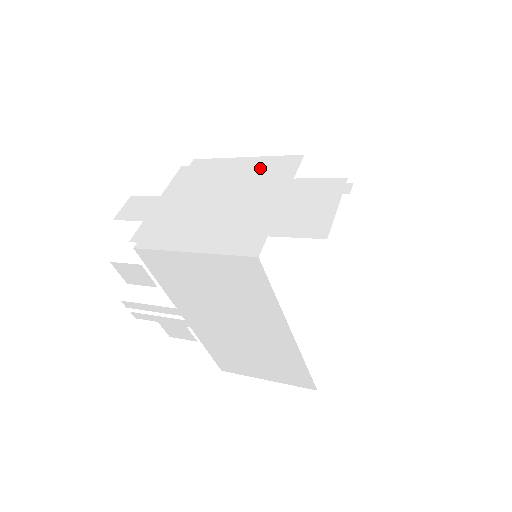
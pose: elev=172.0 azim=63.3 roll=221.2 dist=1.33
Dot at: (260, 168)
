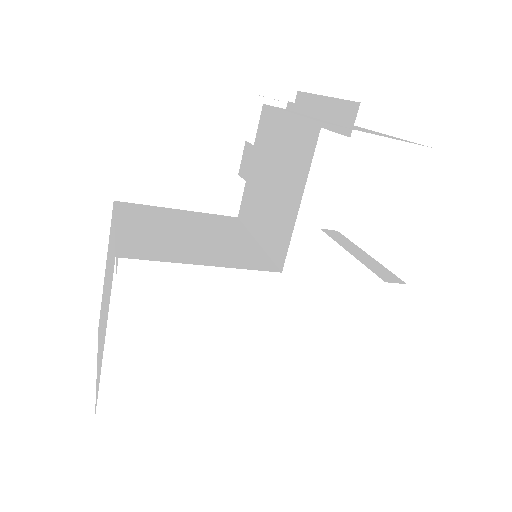
Dot at: (111, 259)
